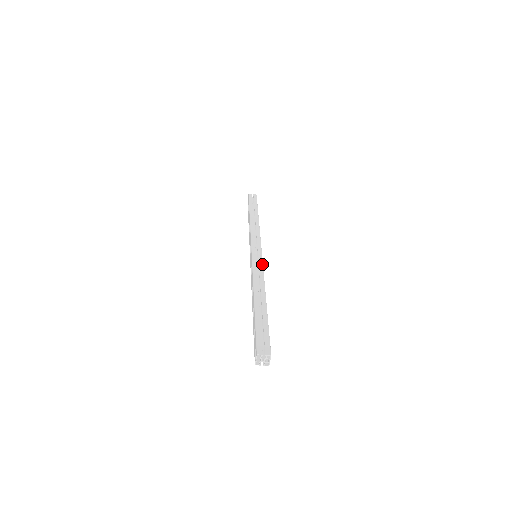
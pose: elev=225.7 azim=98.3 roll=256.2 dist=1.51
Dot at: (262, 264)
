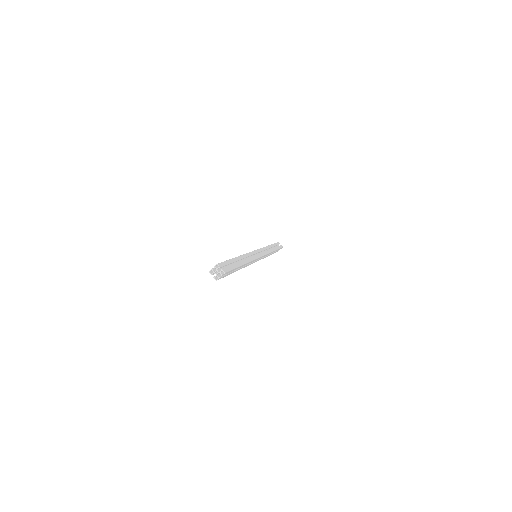
Dot at: (251, 252)
